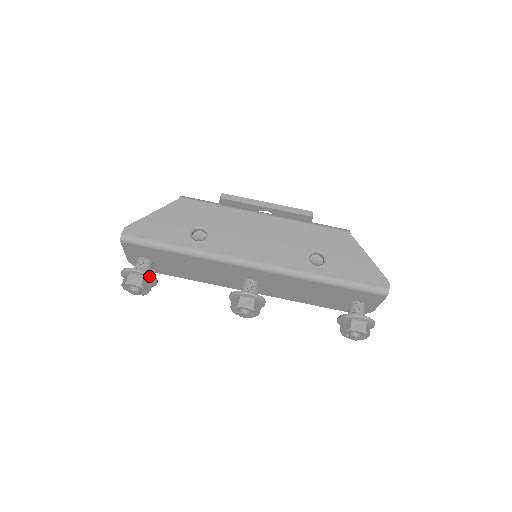
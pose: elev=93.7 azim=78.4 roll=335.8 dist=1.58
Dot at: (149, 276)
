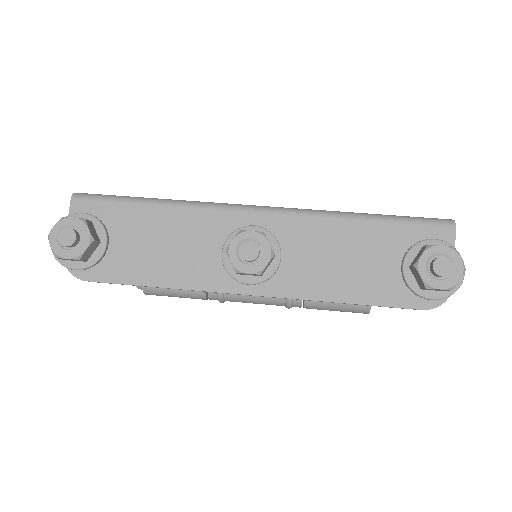
Dot at: (100, 223)
